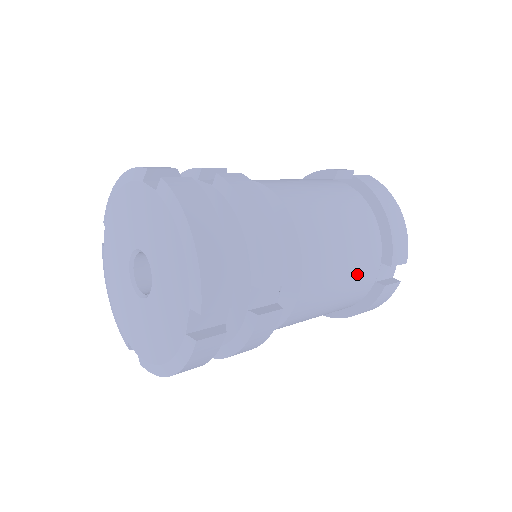
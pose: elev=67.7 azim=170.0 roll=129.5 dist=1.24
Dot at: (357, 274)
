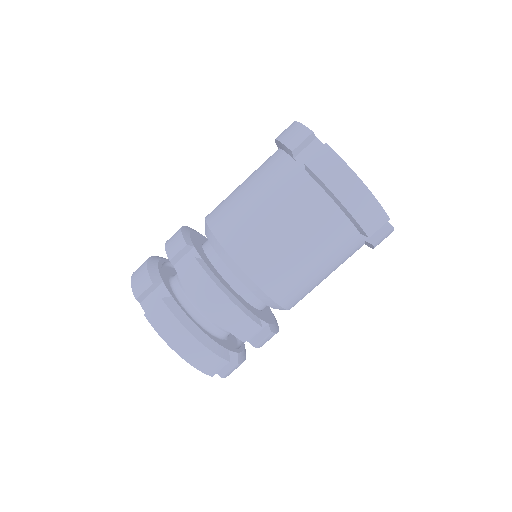
Dot at: (336, 259)
